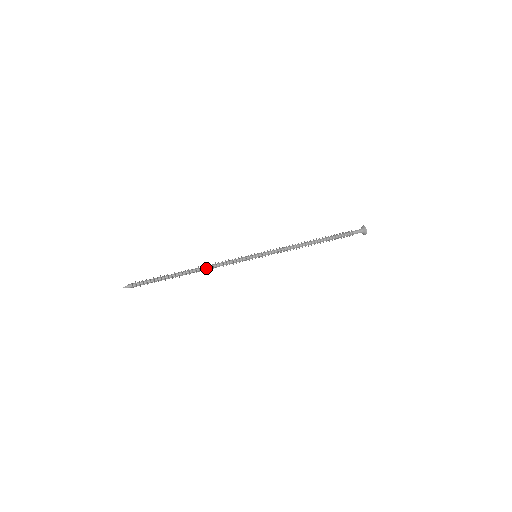
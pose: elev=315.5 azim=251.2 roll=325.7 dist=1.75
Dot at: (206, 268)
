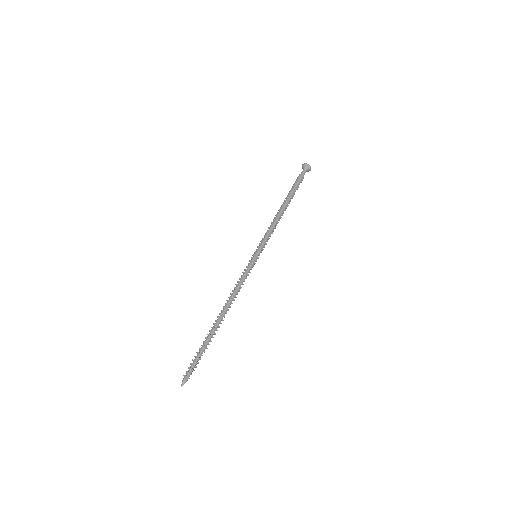
Dot at: (229, 301)
